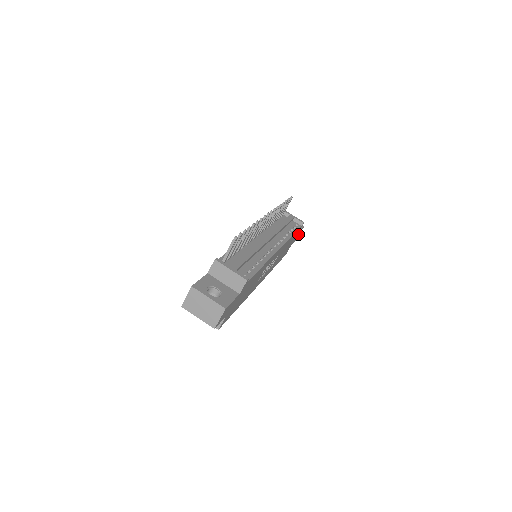
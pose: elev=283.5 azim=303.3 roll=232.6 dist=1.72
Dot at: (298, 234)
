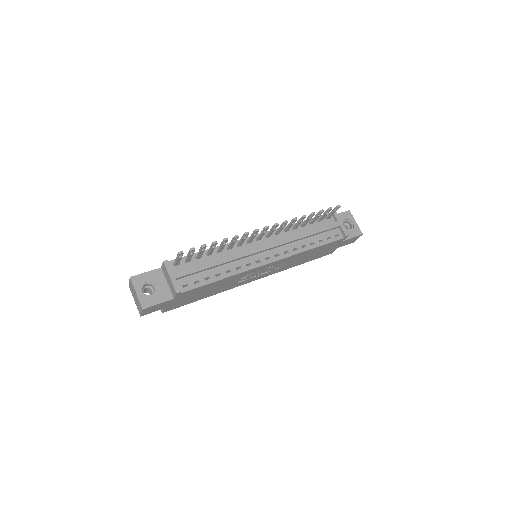
Dot at: (350, 240)
